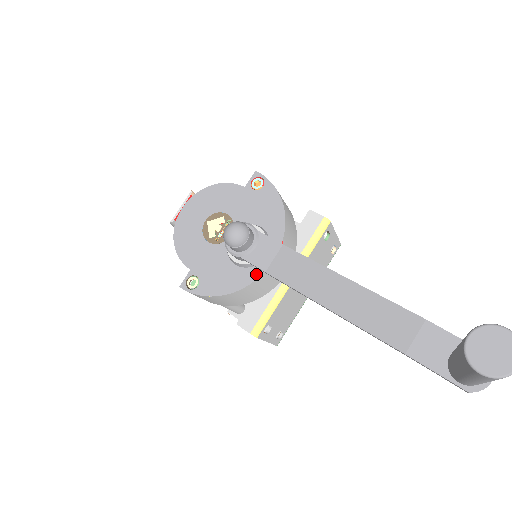
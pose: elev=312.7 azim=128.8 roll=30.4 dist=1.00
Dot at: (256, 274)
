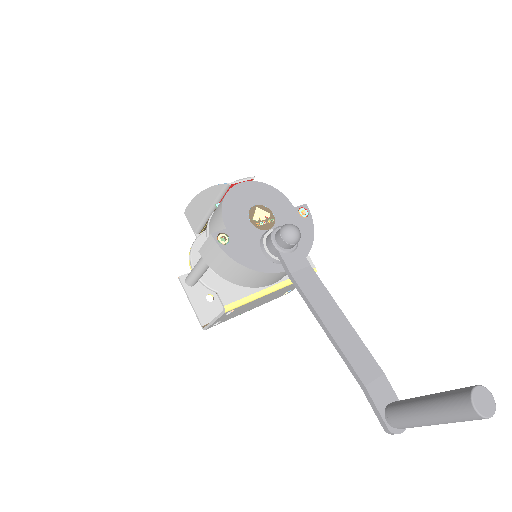
Dot at: (274, 269)
